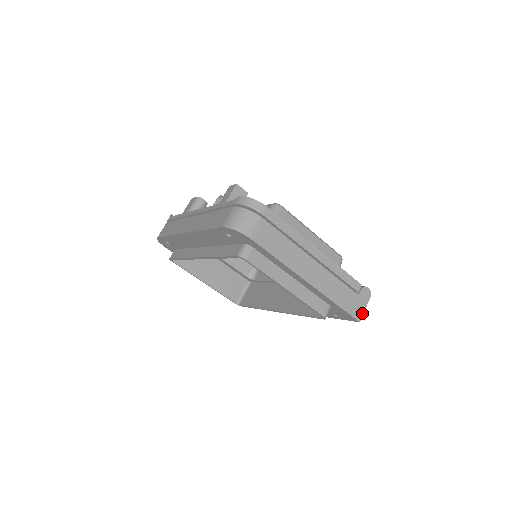
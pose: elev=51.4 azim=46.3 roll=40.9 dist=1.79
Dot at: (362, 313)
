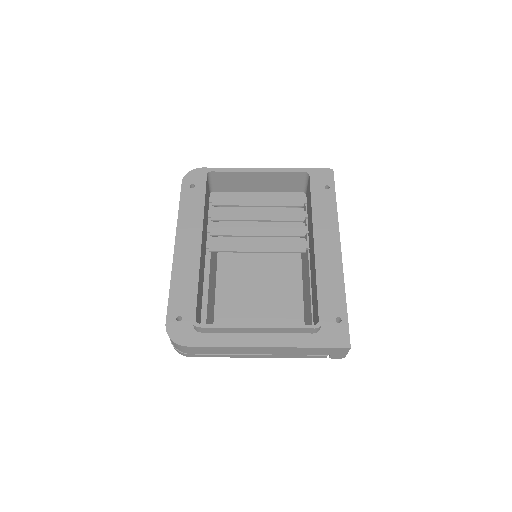
Dot at: occluded
